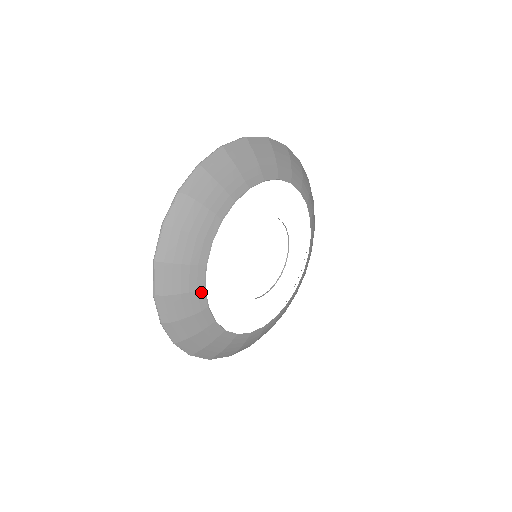
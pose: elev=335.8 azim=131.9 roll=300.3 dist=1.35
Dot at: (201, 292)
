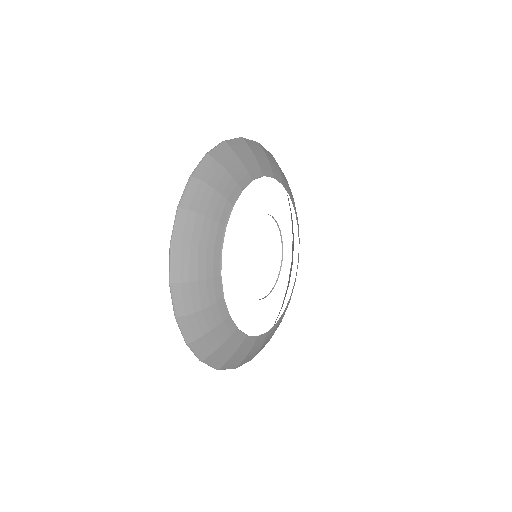
Dot at: (217, 280)
